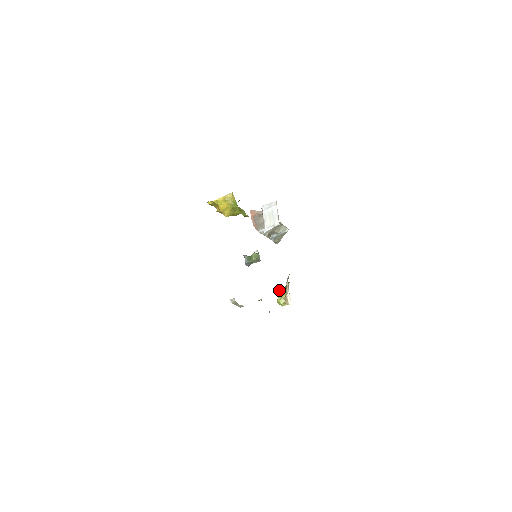
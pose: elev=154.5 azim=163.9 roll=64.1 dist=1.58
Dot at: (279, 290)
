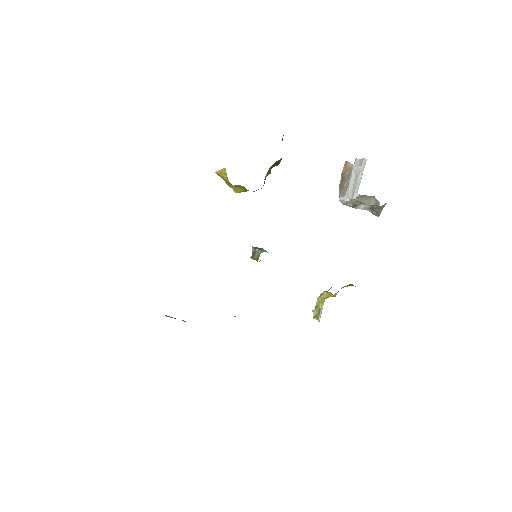
Dot at: (320, 295)
